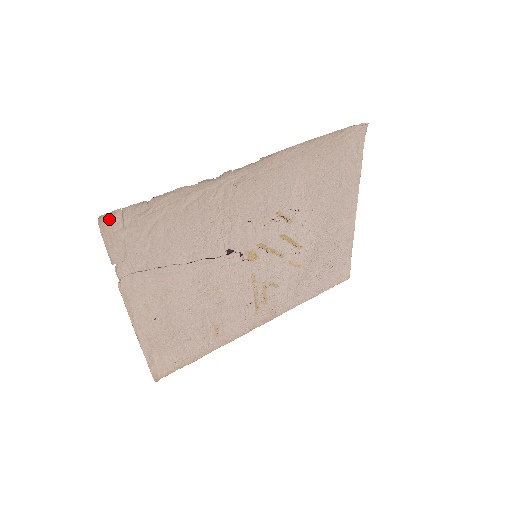
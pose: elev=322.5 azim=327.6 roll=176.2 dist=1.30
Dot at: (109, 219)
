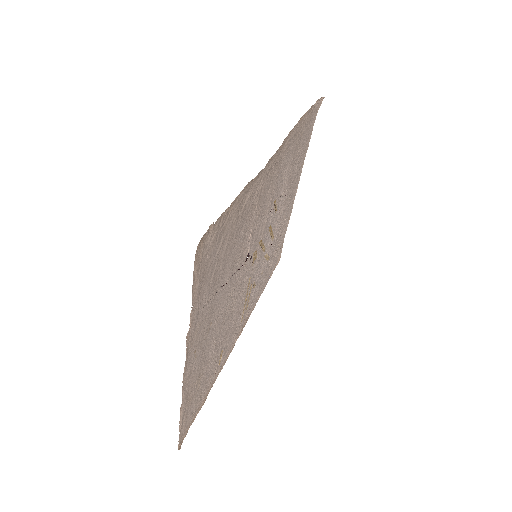
Dot at: (203, 241)
